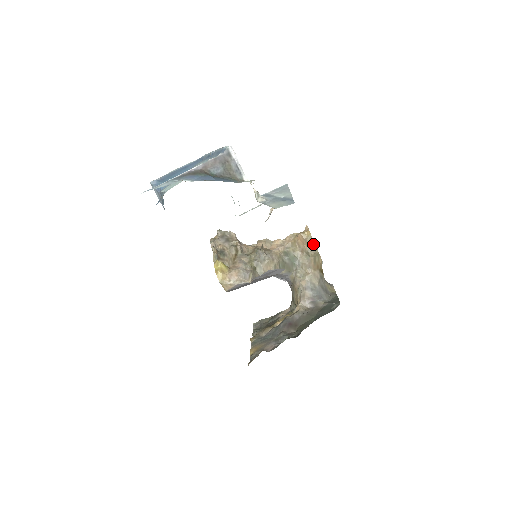
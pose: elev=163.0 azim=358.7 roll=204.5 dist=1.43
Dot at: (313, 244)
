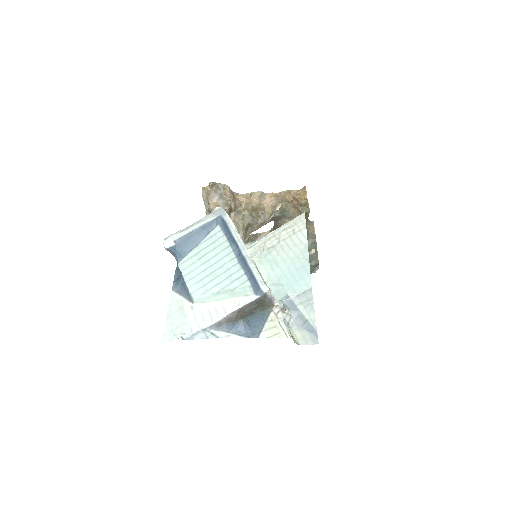
Dot at: (307, 206)
